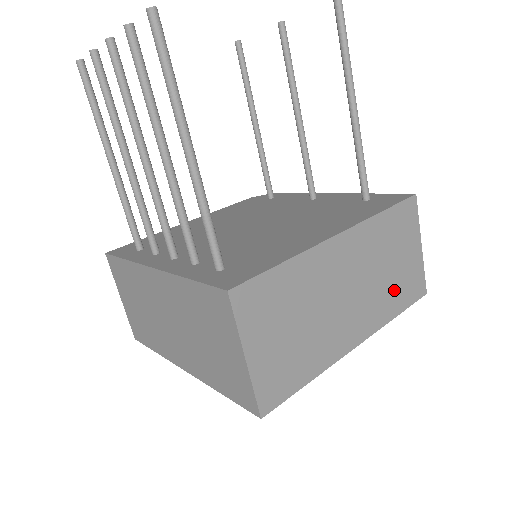
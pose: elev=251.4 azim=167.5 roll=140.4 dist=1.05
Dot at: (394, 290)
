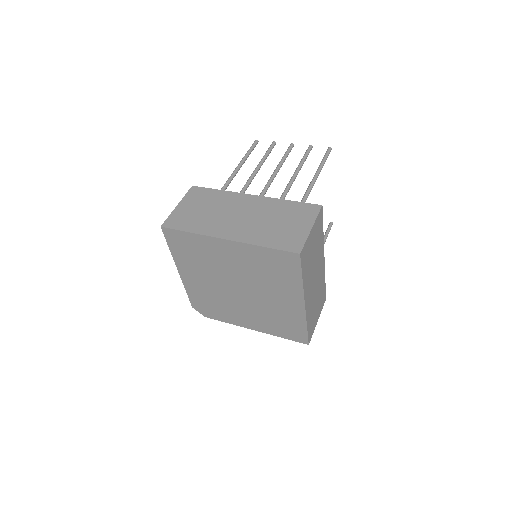
Dot at: (312, 315)
